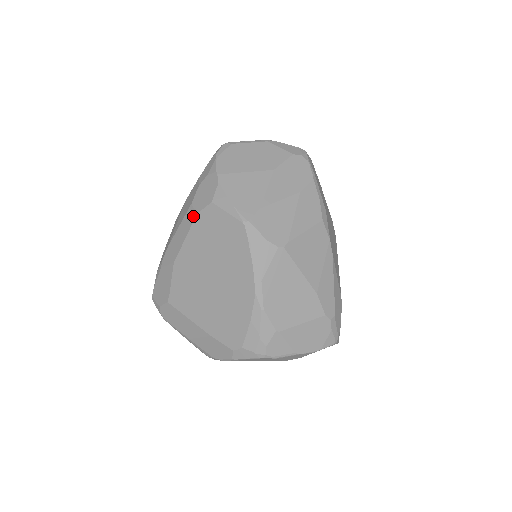
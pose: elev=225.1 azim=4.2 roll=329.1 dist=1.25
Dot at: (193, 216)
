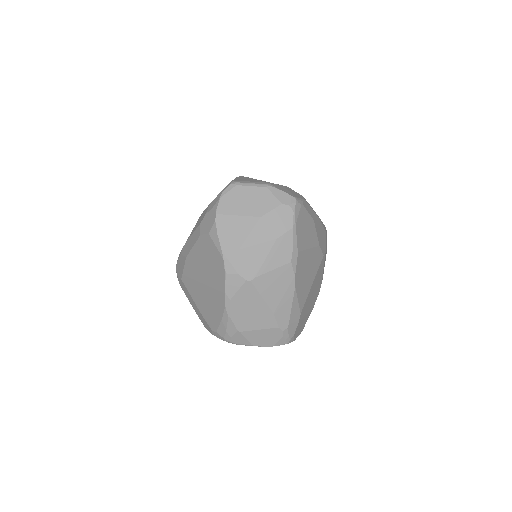
Dot at: (198, 235)
